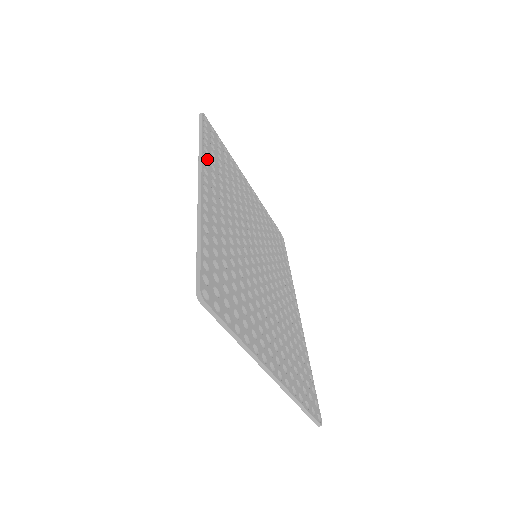
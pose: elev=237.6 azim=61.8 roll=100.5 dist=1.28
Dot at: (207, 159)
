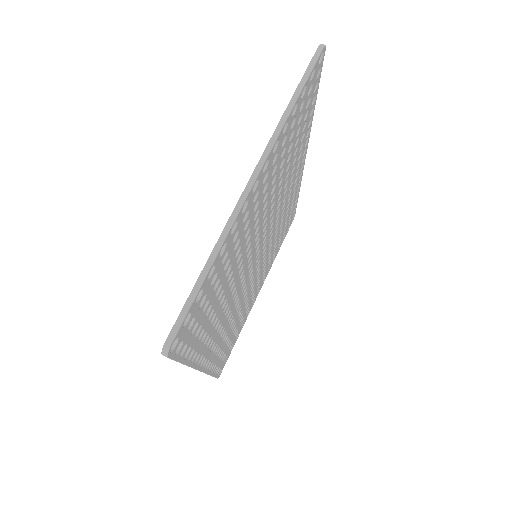
Dot at: (297, 191)
